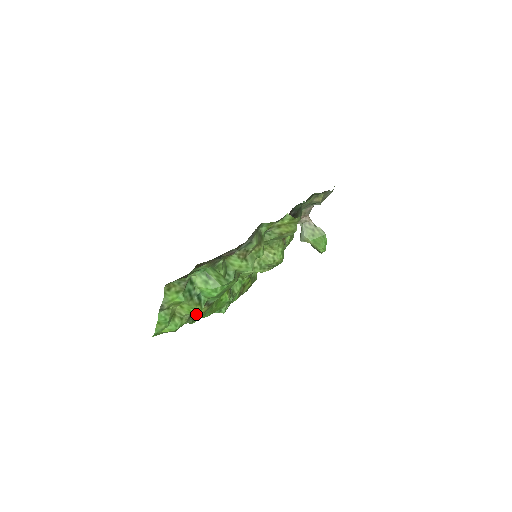
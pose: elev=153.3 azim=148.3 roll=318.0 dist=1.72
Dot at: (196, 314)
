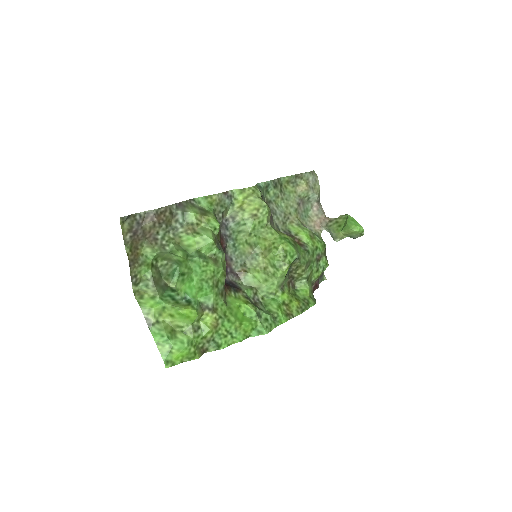
Dot at: (204, 326)
